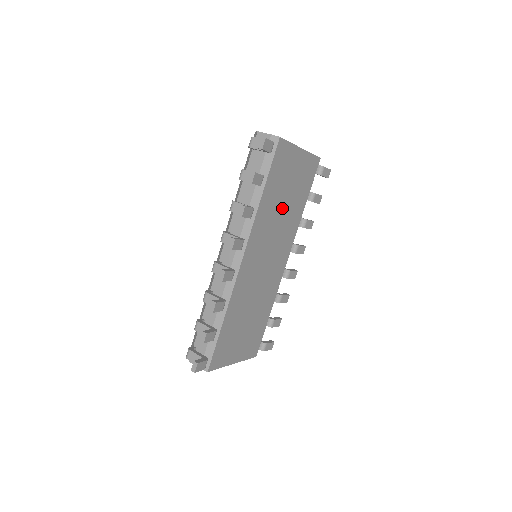
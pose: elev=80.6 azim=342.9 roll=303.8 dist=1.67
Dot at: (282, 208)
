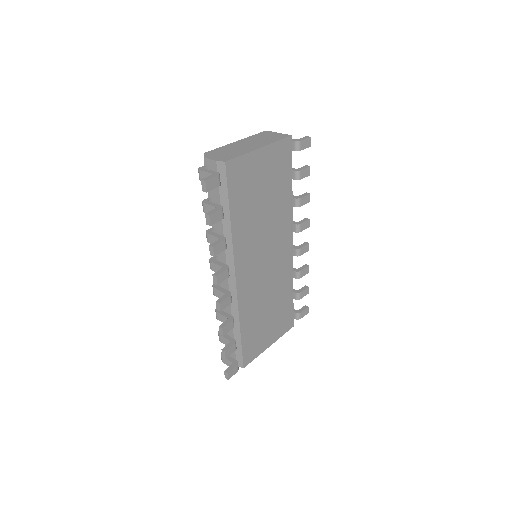
Dot at: (262, 211)
